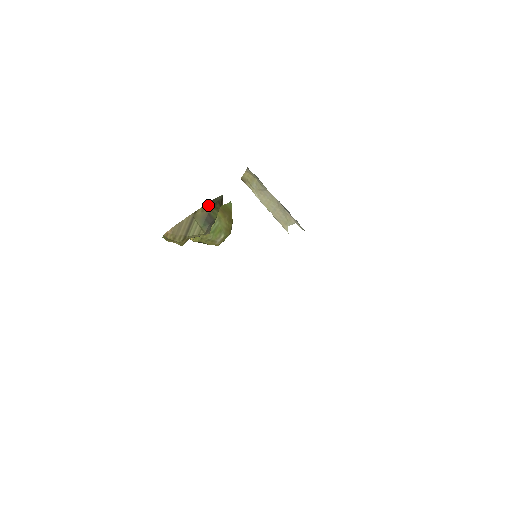
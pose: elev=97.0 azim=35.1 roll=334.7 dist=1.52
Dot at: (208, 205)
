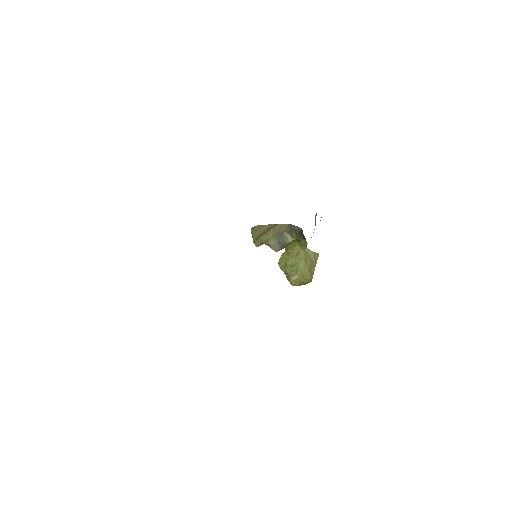
Dot at: (286, 226)
